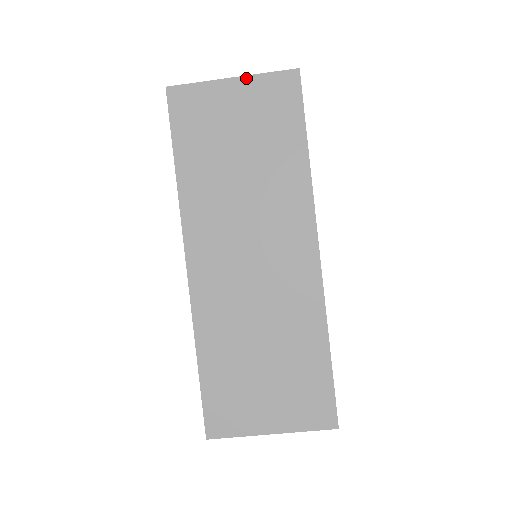
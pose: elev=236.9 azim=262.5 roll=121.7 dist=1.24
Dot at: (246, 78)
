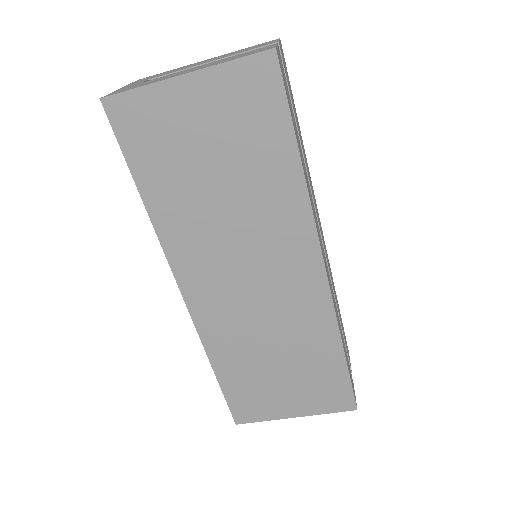
Dot at: (203, 72)
